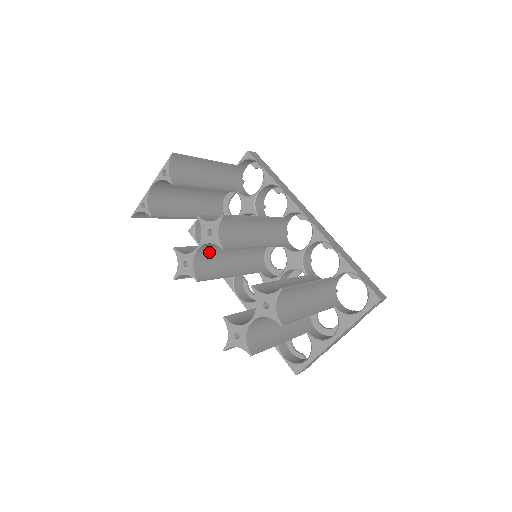
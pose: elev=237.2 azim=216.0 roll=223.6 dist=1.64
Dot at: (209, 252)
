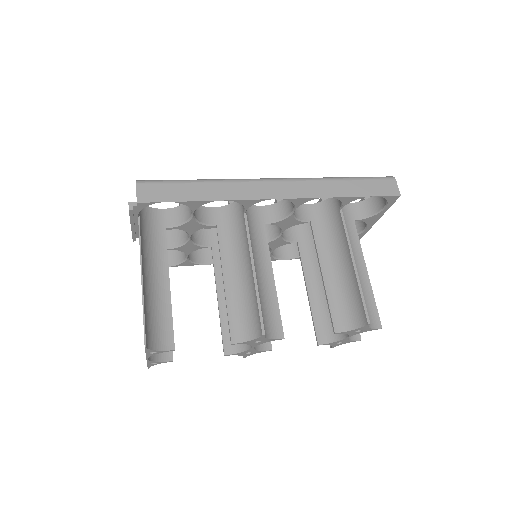
Dot at: occluded
